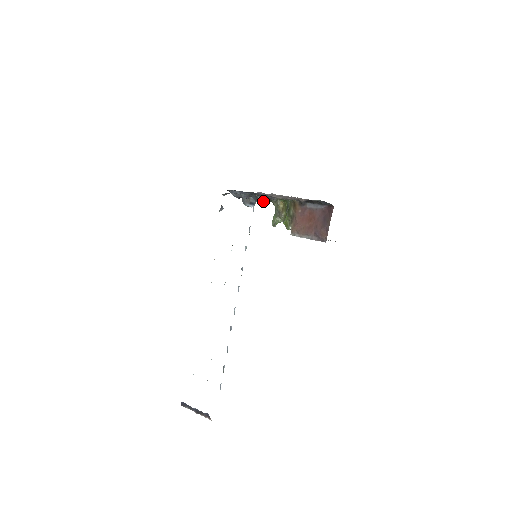
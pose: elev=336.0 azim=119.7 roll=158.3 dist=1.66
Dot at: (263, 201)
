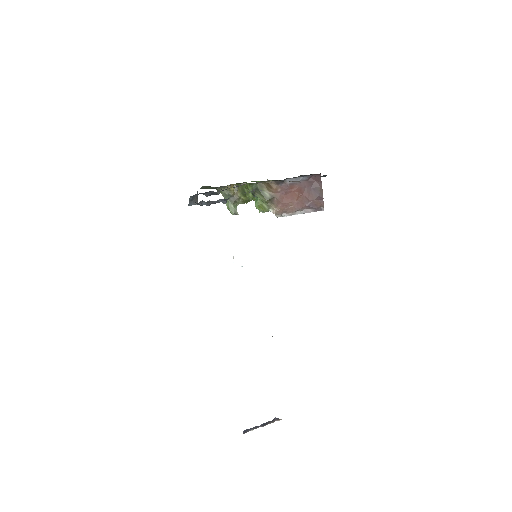
Dot at: occluded
